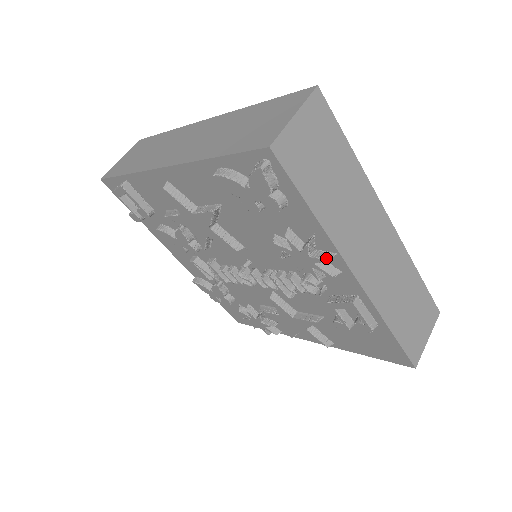
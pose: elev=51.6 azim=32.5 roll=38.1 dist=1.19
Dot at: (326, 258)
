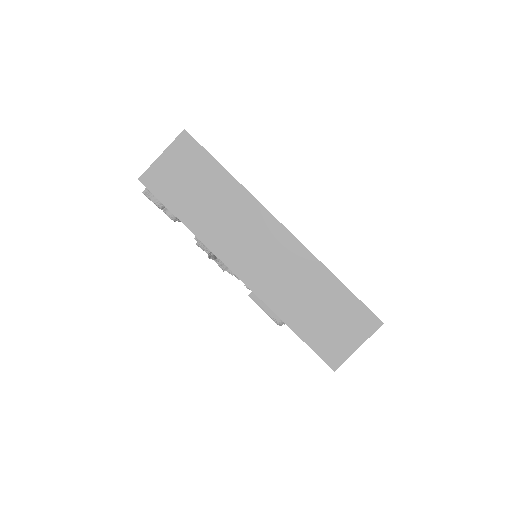
Dot at: (209, 256)
